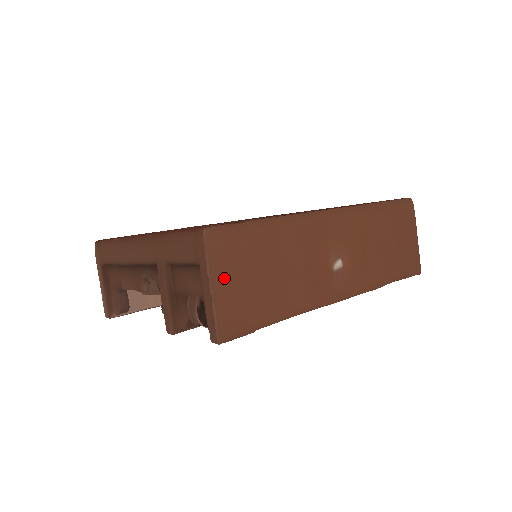
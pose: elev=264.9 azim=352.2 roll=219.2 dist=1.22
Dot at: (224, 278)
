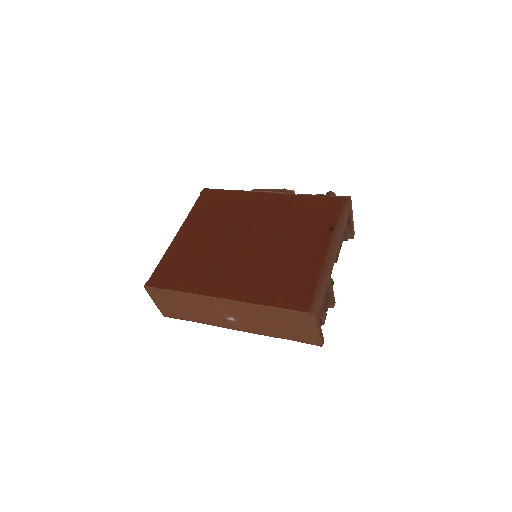
Dot at: (159, 302)
